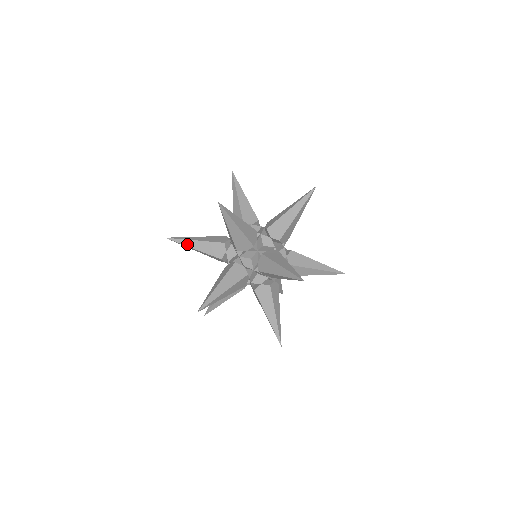
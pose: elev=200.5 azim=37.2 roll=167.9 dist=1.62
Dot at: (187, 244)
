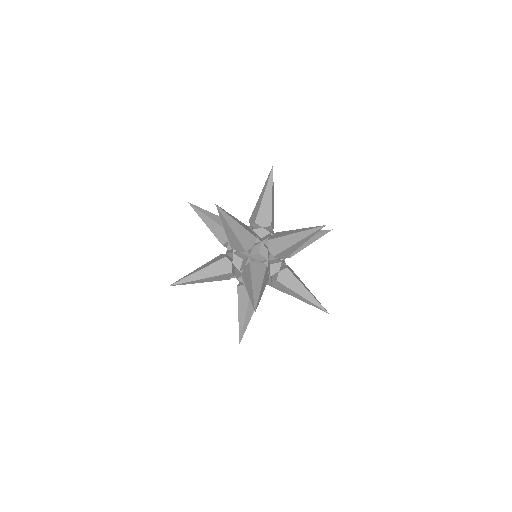
Dot at: (193, 283)
